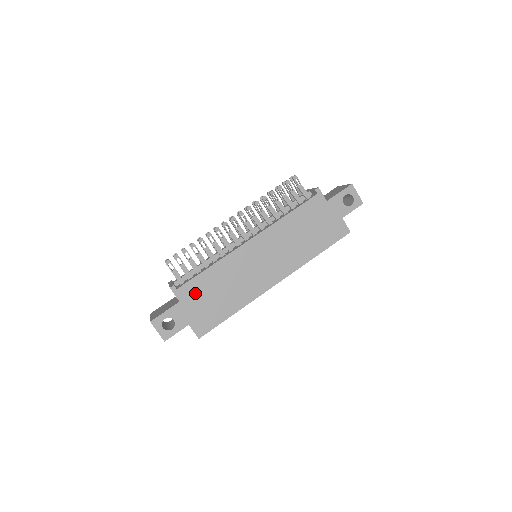
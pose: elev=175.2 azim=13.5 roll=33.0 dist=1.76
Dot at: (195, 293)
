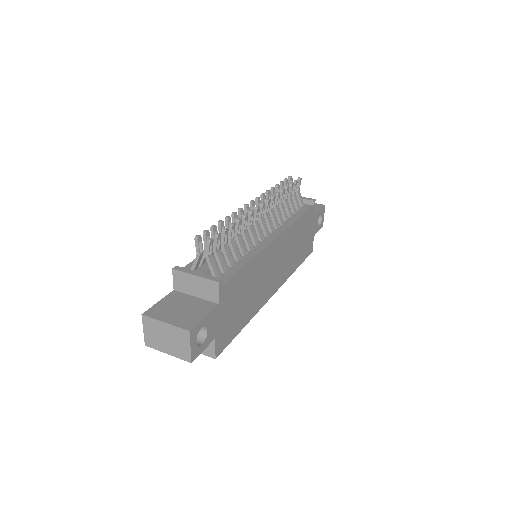
Dot at: (232, 294)
